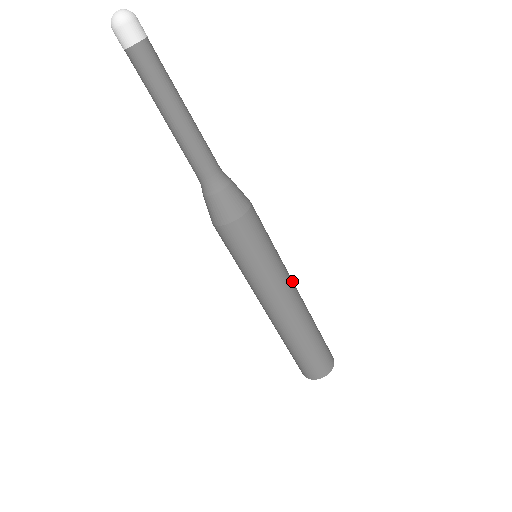
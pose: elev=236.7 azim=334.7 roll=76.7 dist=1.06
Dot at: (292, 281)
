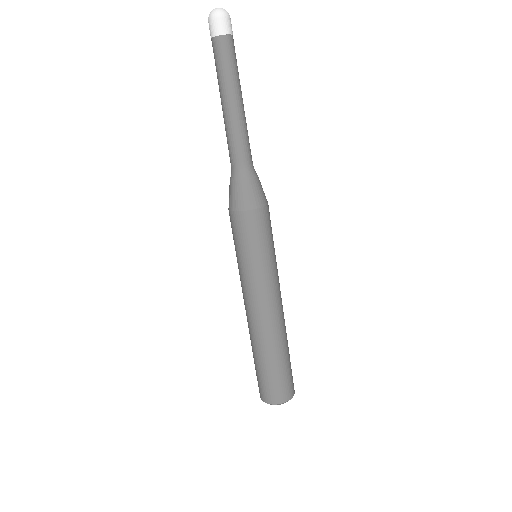
Dot at: occluded
